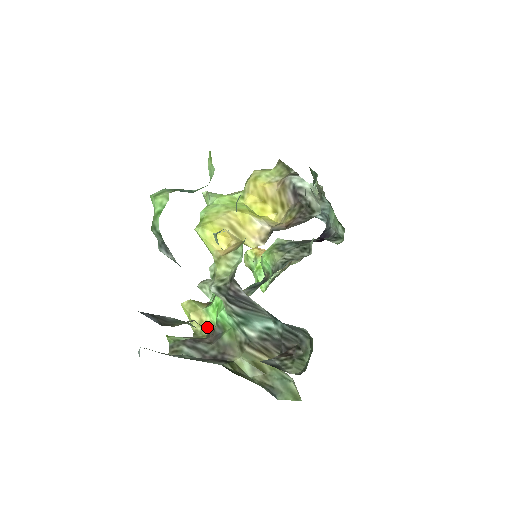
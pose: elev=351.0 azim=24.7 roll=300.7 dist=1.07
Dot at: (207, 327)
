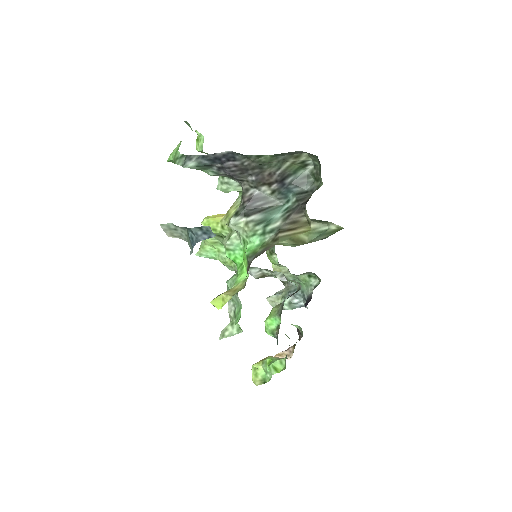
Dot at: (242, 285)
